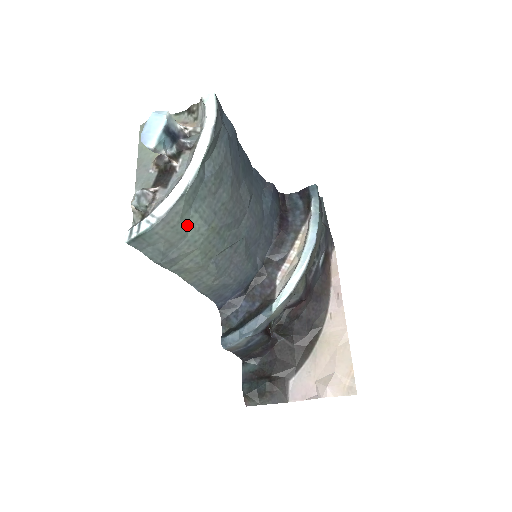
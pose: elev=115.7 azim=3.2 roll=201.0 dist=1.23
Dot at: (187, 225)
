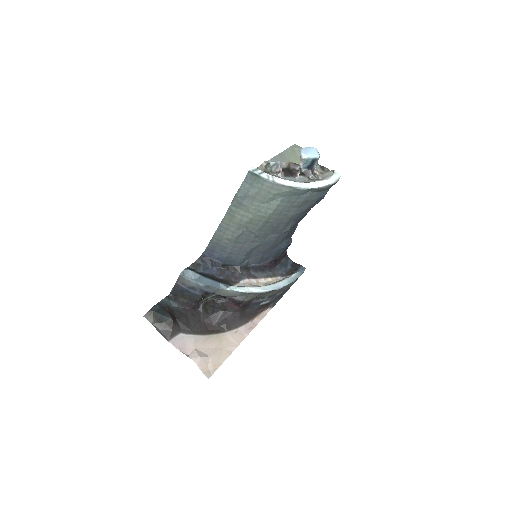
Dot at: (271, 200)
